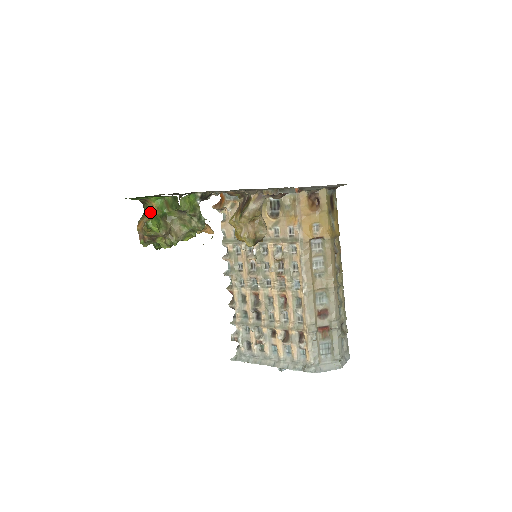
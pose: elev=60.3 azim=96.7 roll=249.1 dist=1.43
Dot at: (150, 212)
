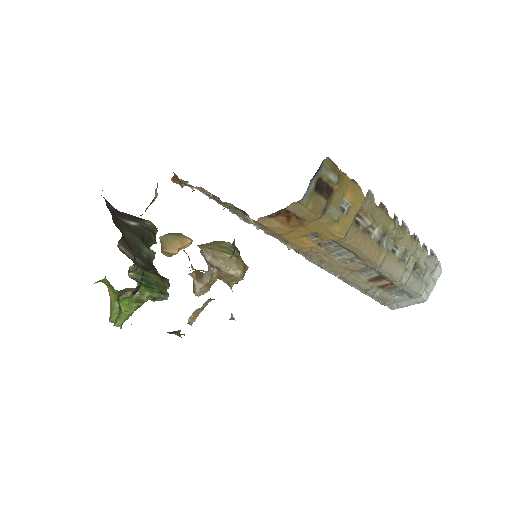
Dot at: (106, 285)
